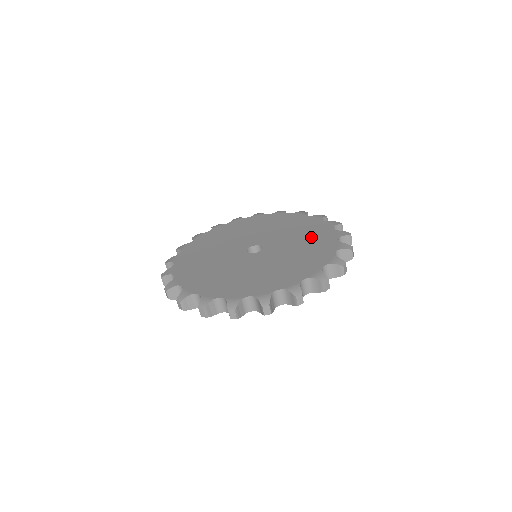
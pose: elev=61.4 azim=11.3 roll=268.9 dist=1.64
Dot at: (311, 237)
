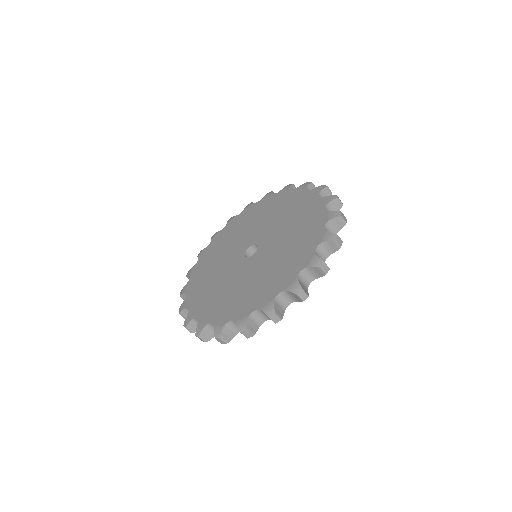
Dot at: (273, 208)
